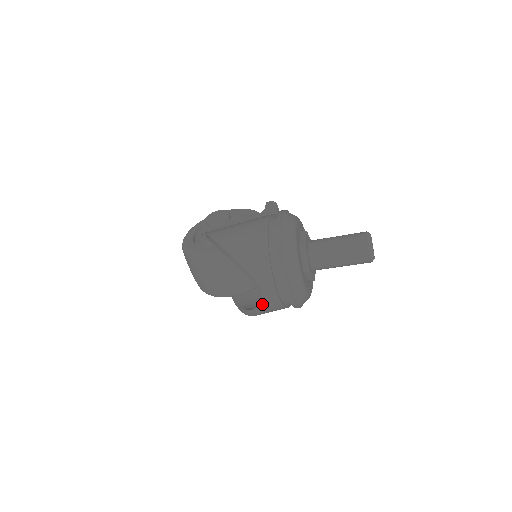
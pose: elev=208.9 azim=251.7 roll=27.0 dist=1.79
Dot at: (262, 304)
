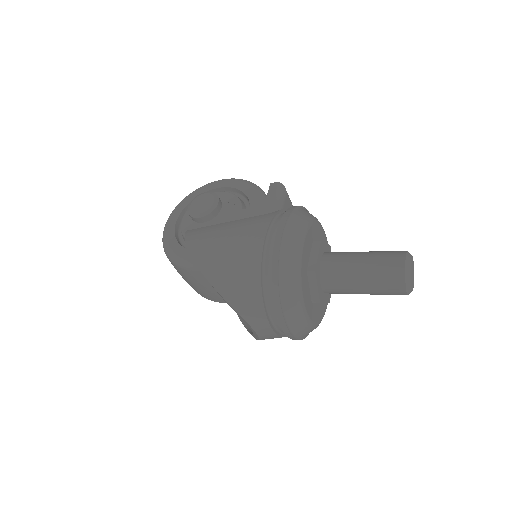
Dot at: (256, 337)
